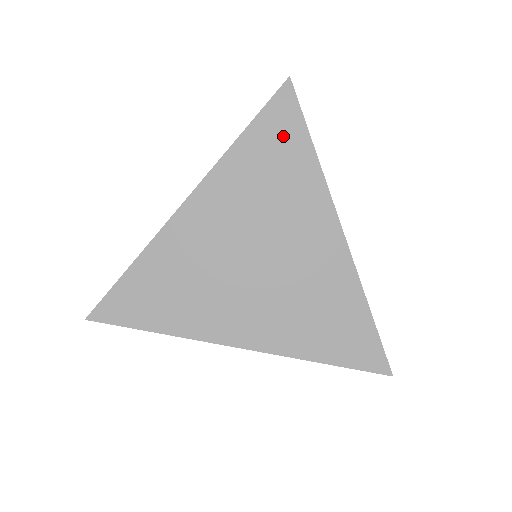
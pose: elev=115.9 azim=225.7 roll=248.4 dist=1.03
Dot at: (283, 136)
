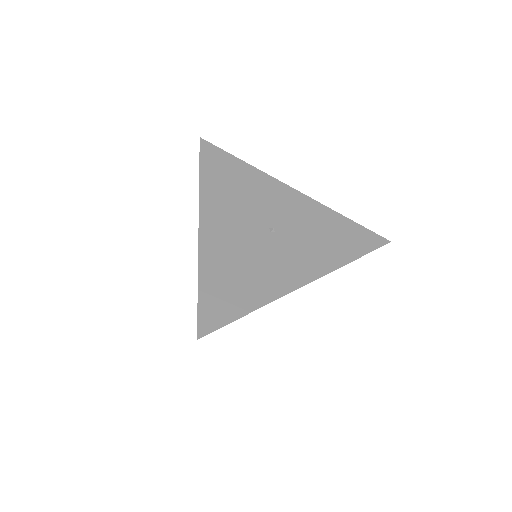
Dot at: occluded
